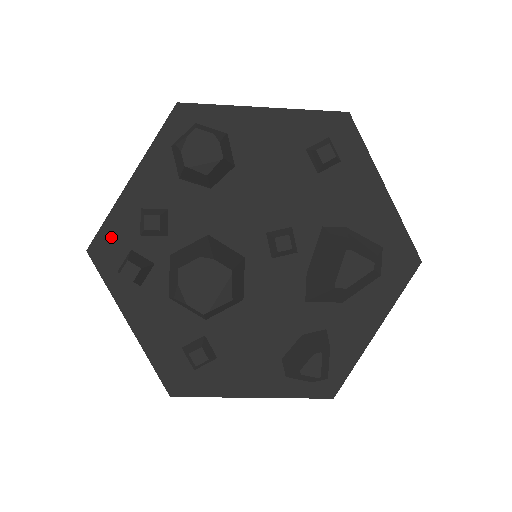
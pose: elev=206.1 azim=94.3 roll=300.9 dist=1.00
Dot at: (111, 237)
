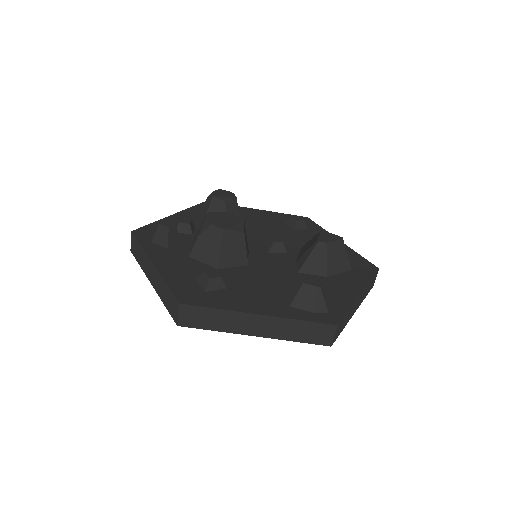
Dot at: (152, 229)
